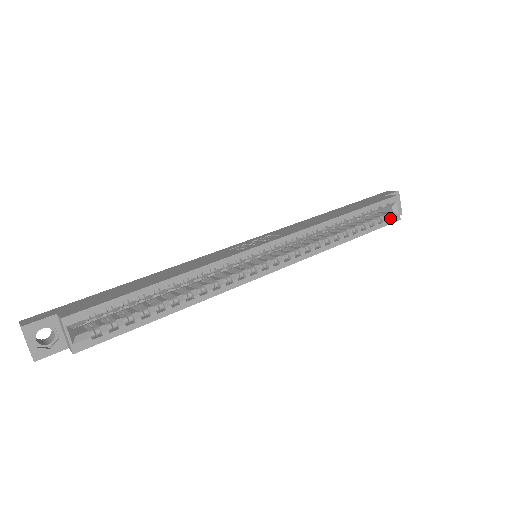
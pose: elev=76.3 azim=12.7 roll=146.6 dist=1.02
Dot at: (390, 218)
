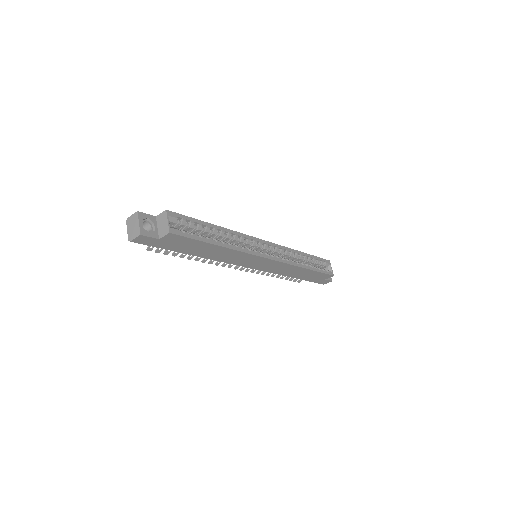
Dot at: (328, 271)
